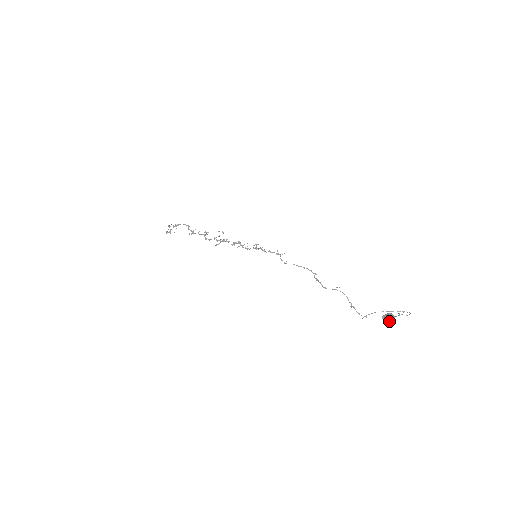
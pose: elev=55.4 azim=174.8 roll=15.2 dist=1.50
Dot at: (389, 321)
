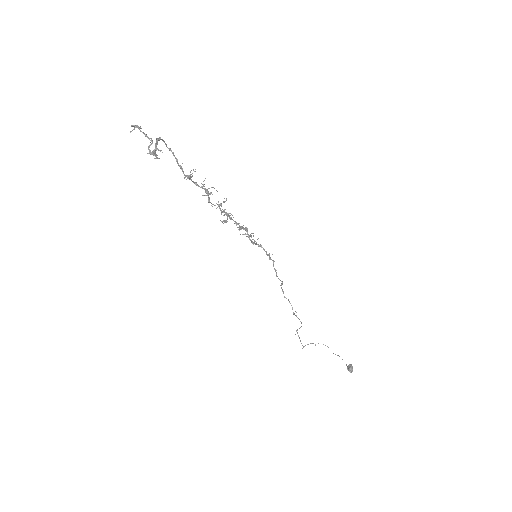
Dot at: (350, 372)
